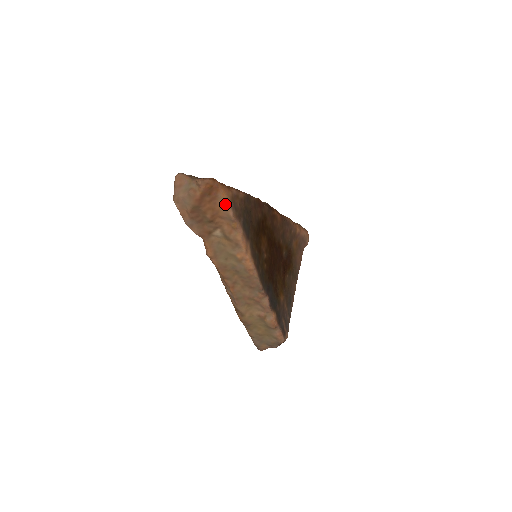
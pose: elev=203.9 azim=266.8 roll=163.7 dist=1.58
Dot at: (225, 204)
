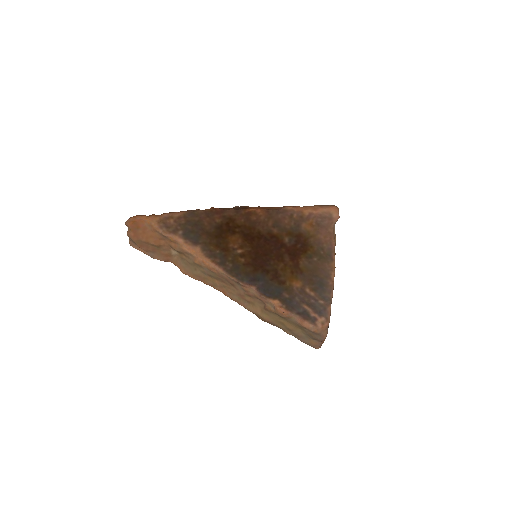
Dot at: (154, 228)
